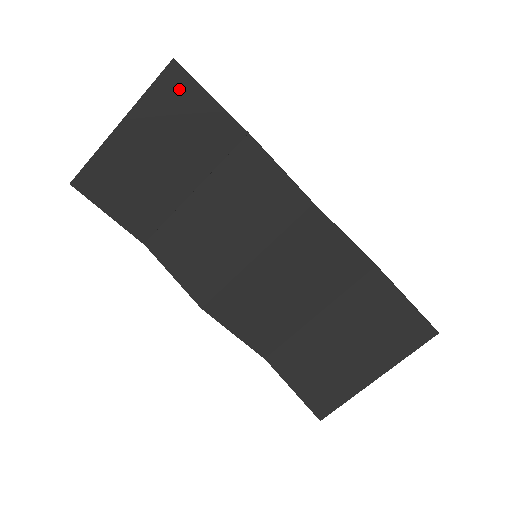
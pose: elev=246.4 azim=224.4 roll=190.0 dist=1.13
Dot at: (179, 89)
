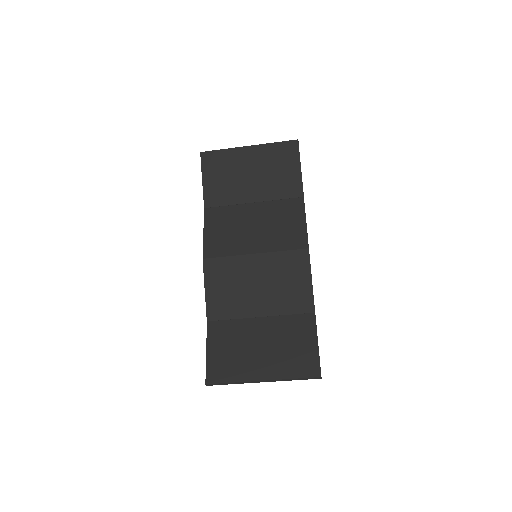
Dot at: (289, 153)
